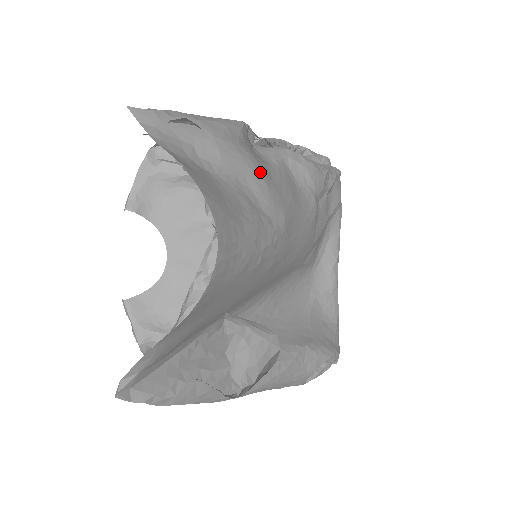
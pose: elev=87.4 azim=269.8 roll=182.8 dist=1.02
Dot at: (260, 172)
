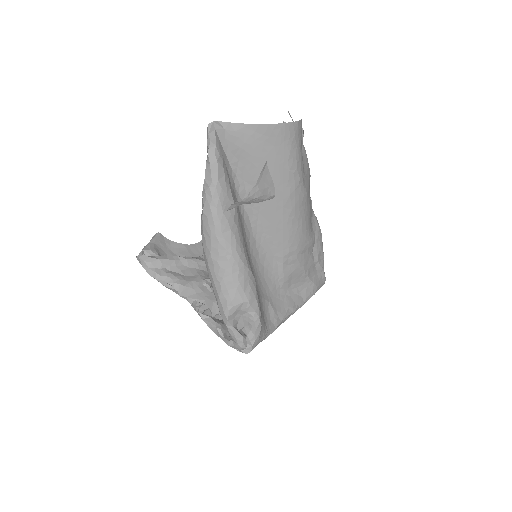
Dot at: (309, 177)
